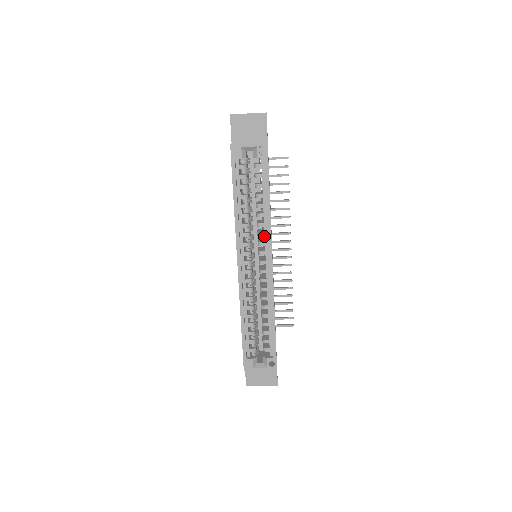
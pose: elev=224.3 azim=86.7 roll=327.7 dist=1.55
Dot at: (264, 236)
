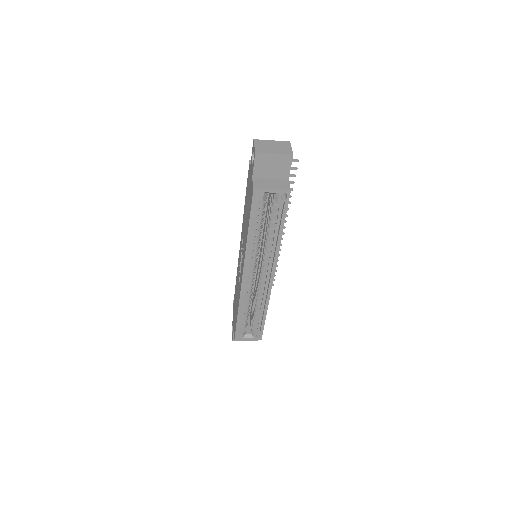
Dot at: occluded
